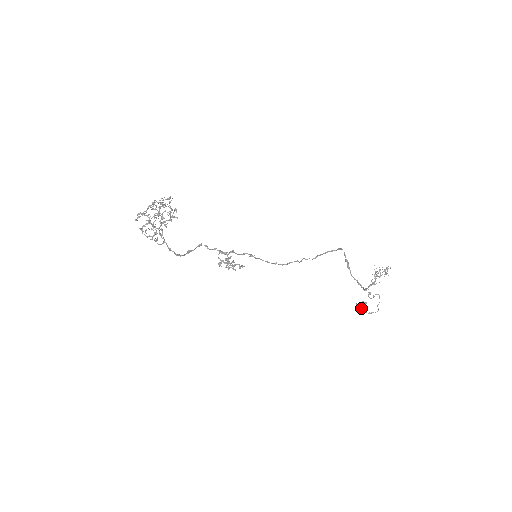
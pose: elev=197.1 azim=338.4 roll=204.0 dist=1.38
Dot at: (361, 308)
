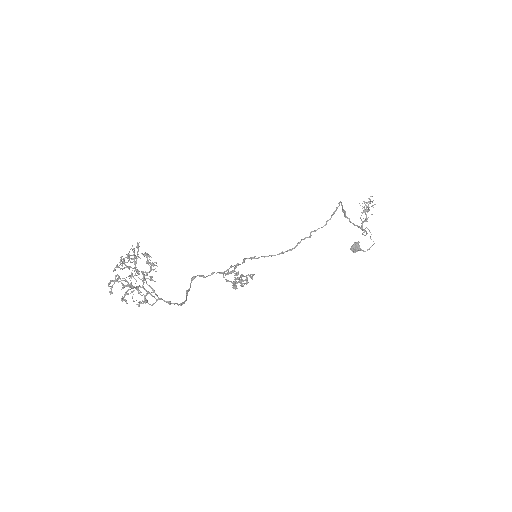
Dot at: (357, 250)
